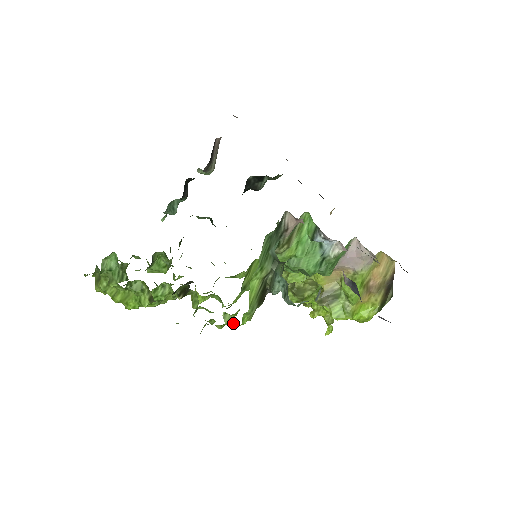
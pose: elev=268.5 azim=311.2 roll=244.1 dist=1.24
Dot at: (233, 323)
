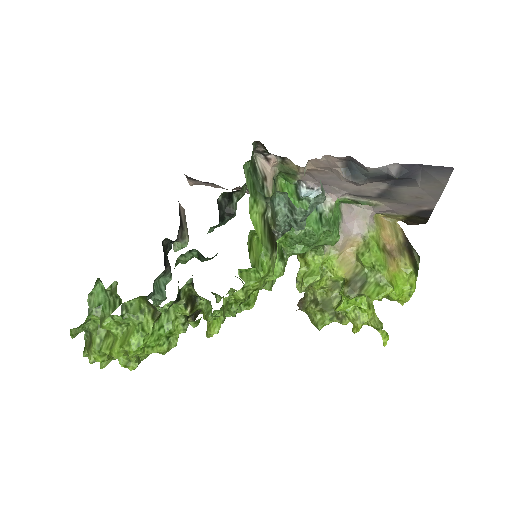
Dot at: (254, 279)
